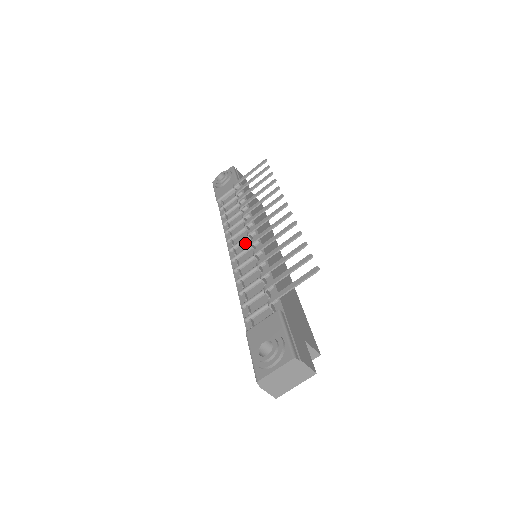
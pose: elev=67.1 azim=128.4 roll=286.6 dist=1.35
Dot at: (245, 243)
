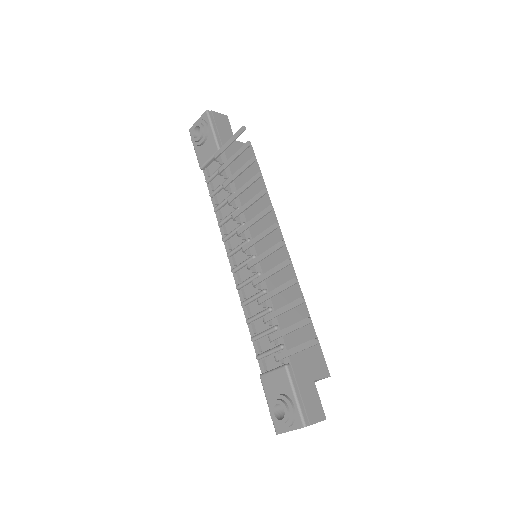
Dot at: occluded
